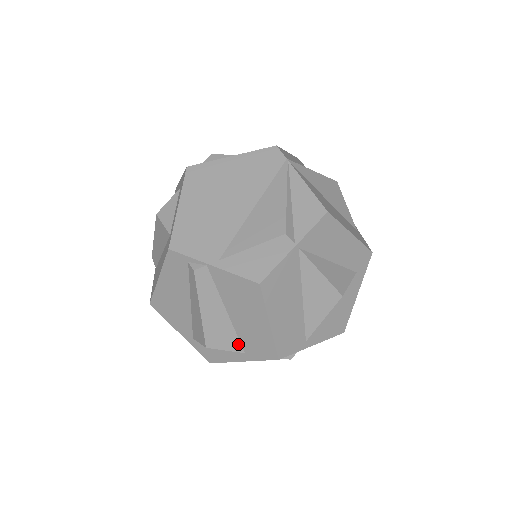
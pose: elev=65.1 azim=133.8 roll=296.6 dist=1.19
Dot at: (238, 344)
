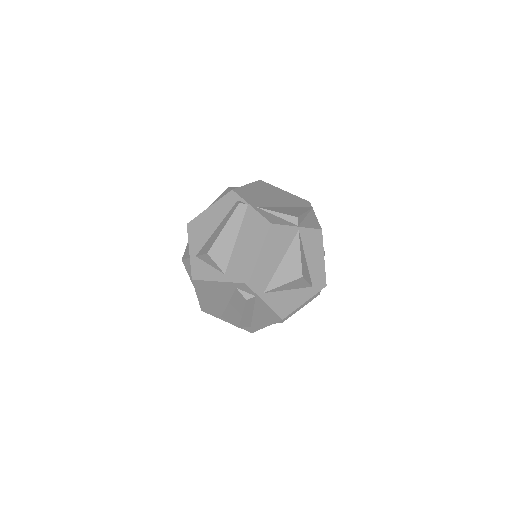
Dot at: (226, 265)
